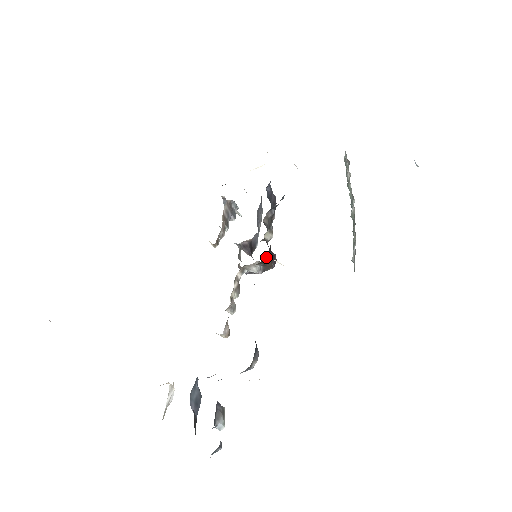
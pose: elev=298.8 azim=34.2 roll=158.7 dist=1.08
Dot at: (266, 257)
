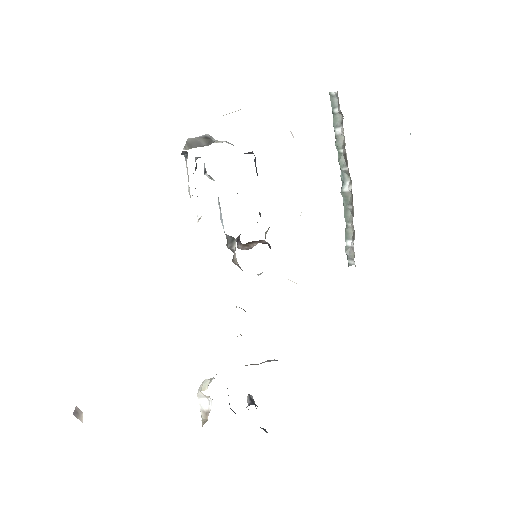
Dot at: occluded
